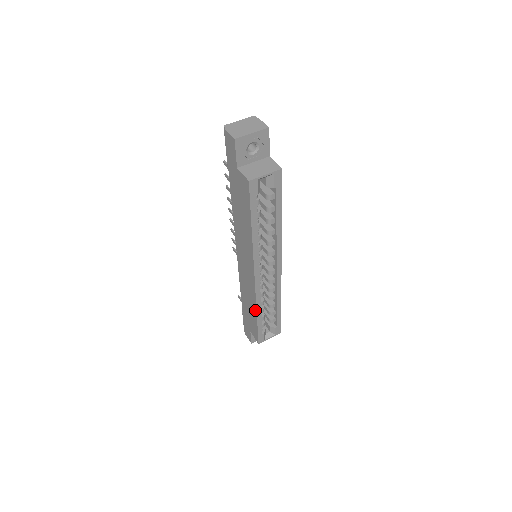
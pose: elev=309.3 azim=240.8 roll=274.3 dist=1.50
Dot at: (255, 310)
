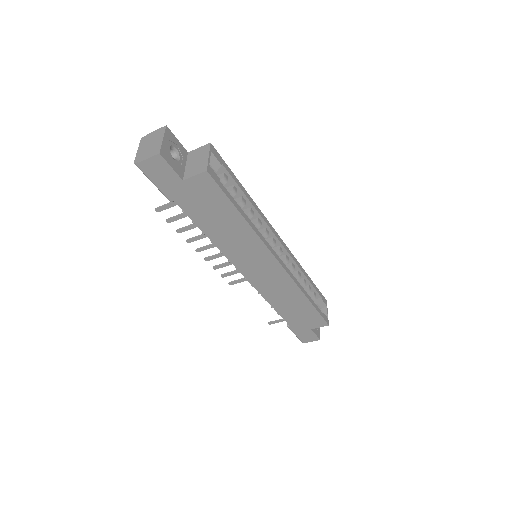
Dot at: (302, 296)
